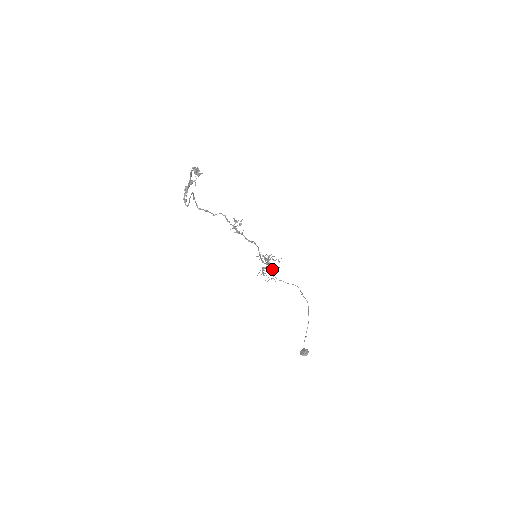
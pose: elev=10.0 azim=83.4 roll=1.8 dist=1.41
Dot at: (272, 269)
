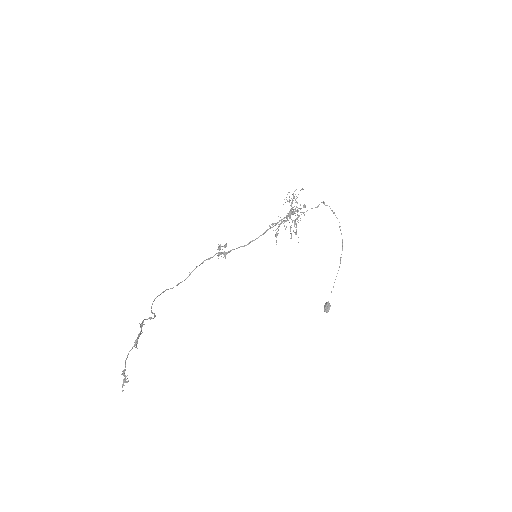
Dot at: (296, 219)
